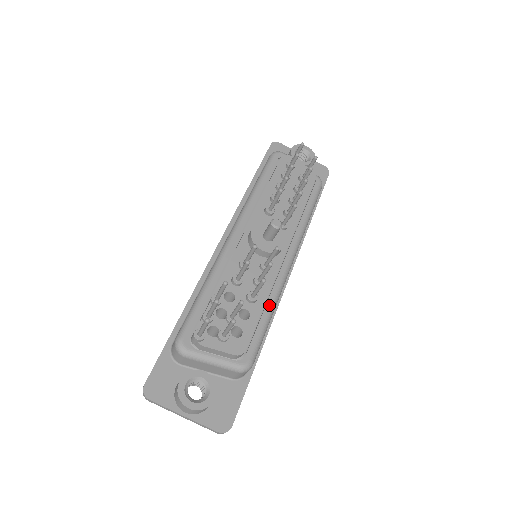
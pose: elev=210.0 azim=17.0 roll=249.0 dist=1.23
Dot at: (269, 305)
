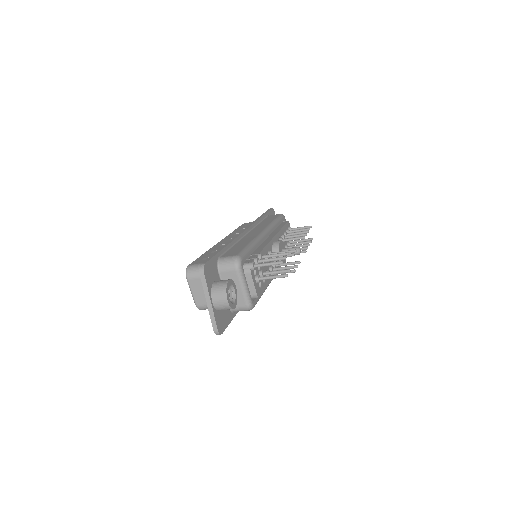
Dot at: occluded
